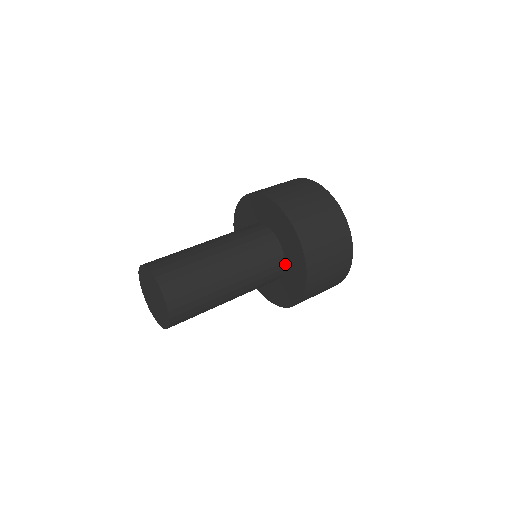
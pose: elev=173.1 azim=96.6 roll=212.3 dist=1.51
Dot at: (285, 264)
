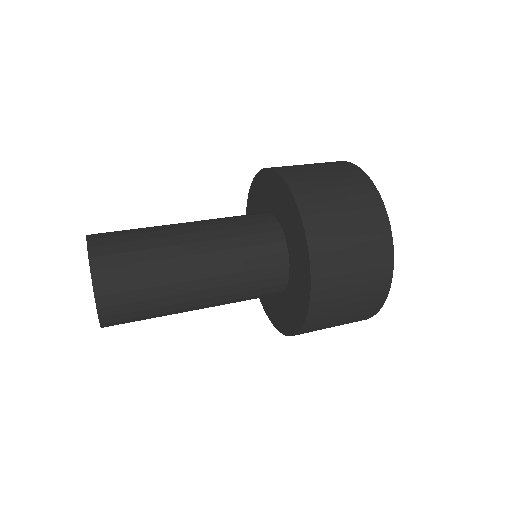
Dot at: (289, 256)
